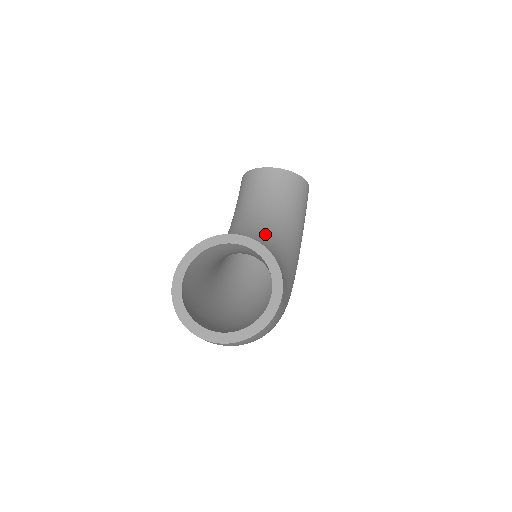
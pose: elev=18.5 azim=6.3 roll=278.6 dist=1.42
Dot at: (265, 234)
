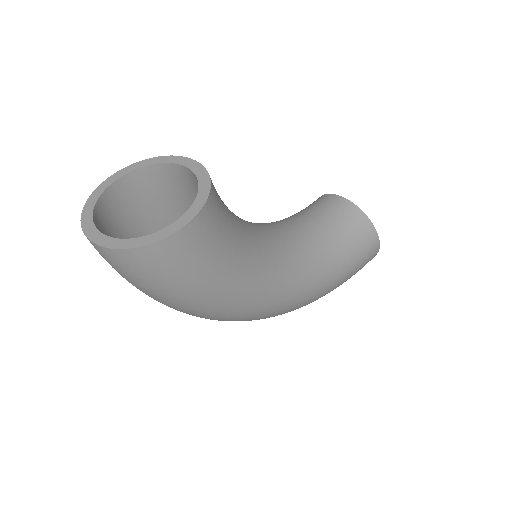
Dot at: (273, 232)
